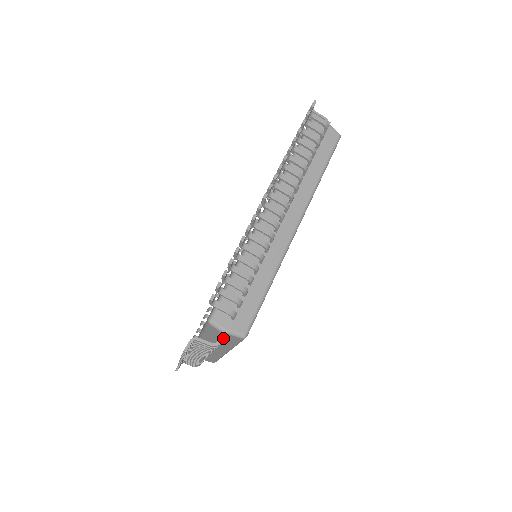
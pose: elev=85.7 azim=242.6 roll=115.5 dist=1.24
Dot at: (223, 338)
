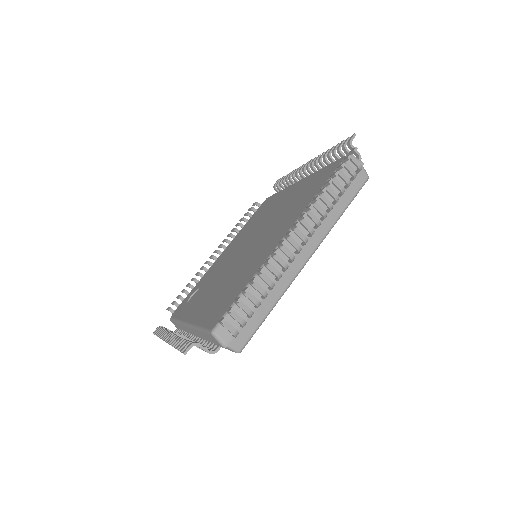
Dot at: occluded
